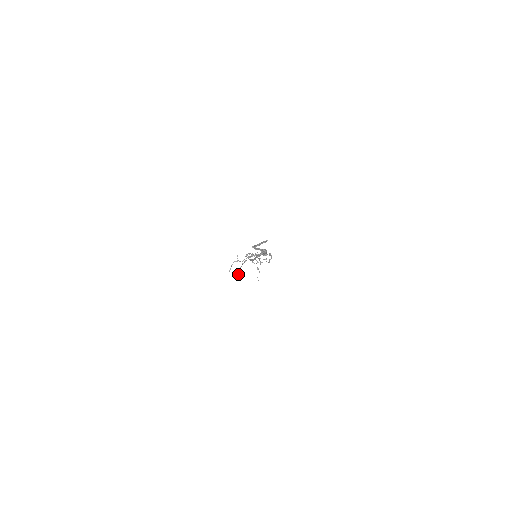
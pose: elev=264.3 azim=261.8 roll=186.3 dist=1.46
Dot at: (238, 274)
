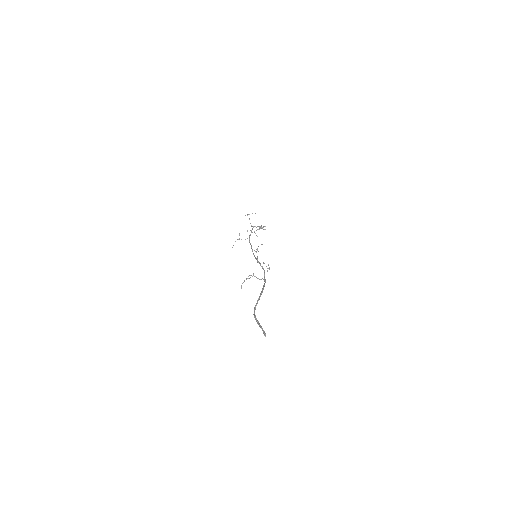
Dot at: (241, 288)
